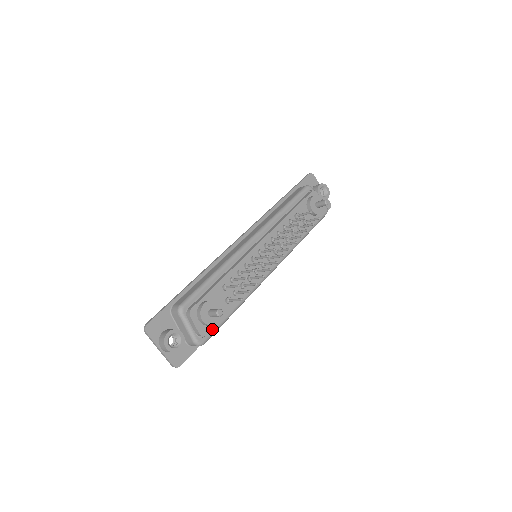
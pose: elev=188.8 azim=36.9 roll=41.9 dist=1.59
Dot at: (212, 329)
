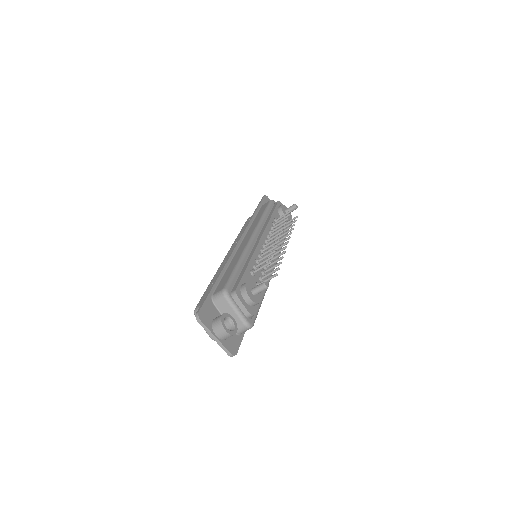
Dot at: occluded
